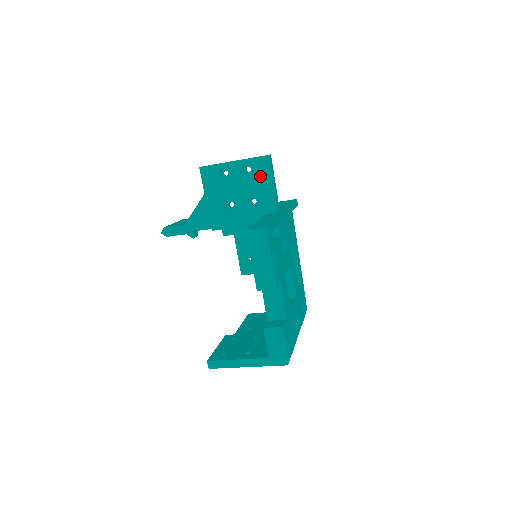
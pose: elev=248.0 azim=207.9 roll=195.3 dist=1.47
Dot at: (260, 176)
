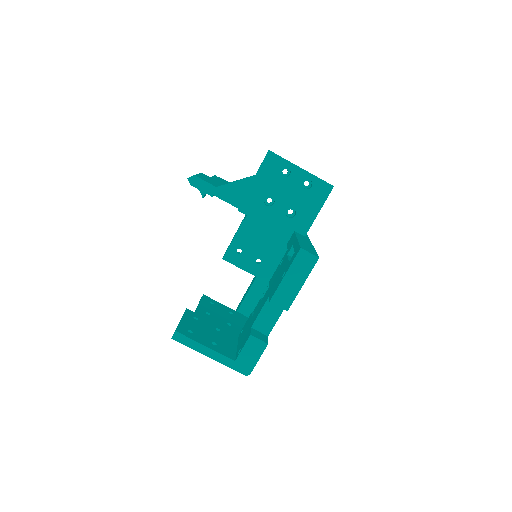
Dot at: (314, 197)
